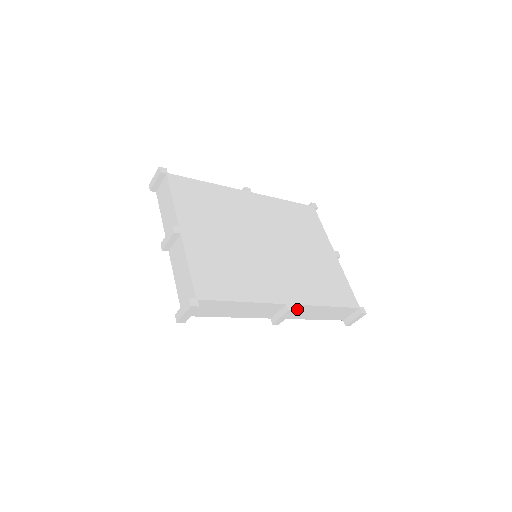
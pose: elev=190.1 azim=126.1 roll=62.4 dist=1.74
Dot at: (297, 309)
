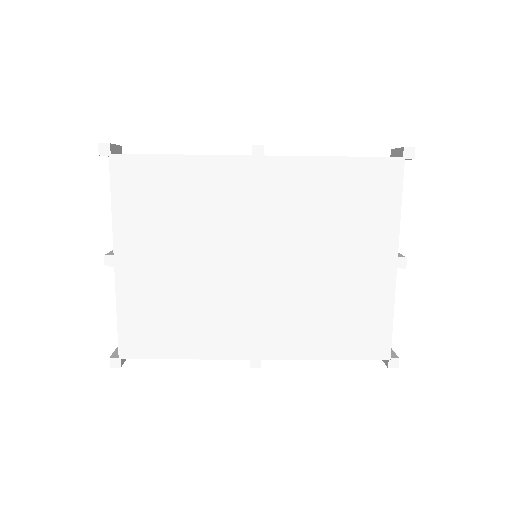
Dot at: occluded
